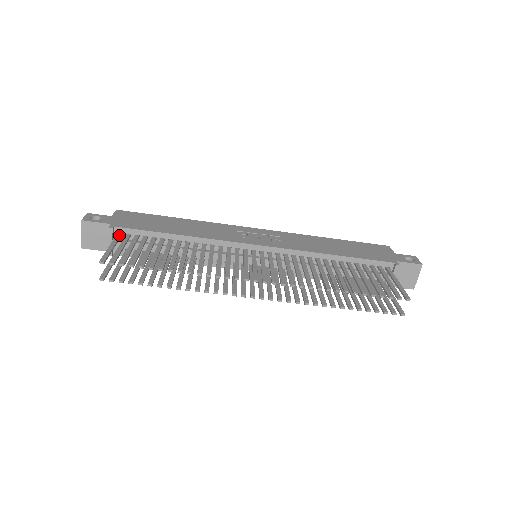
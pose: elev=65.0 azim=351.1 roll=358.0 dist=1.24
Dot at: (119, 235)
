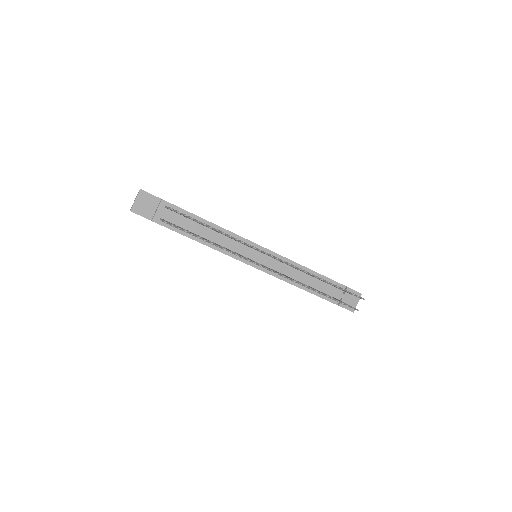
Dot at: occluded
